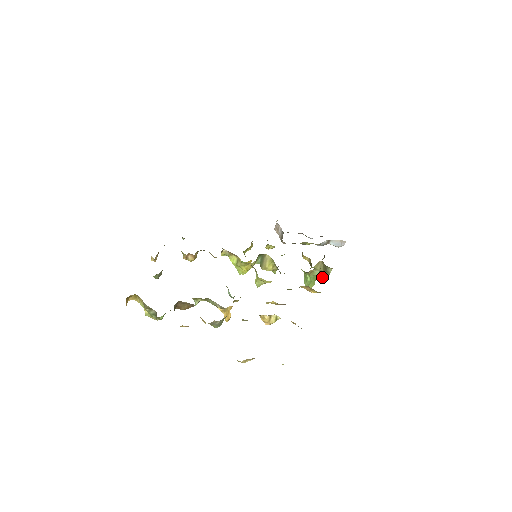
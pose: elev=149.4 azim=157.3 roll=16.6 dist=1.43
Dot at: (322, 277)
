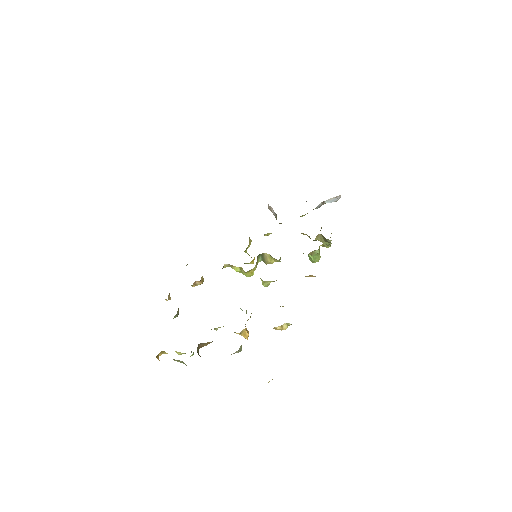
Dot at: (326, 245)
